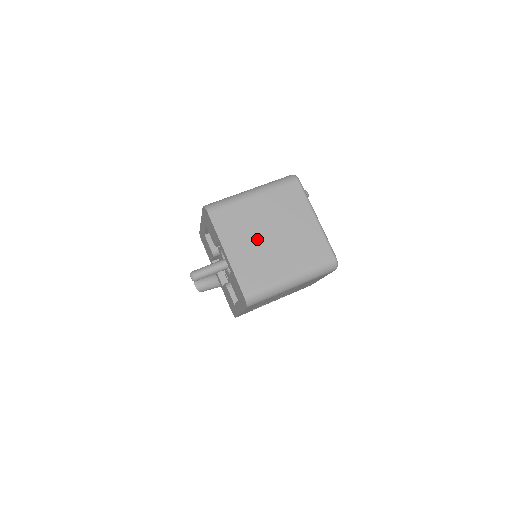
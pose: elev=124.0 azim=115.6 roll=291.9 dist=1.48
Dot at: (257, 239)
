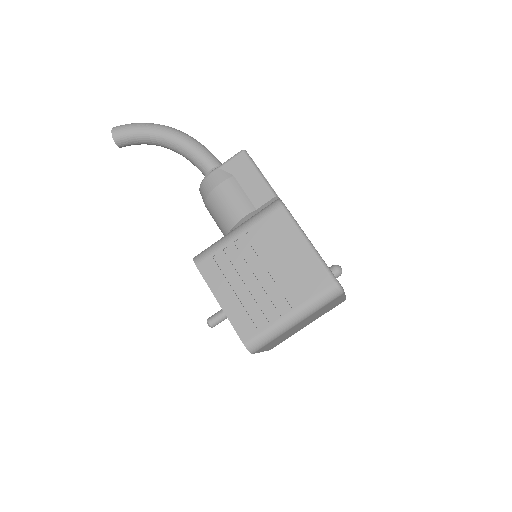
Dot at: (290, 333)
